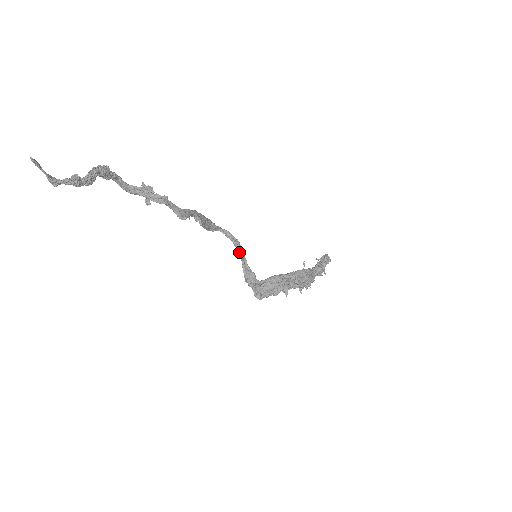
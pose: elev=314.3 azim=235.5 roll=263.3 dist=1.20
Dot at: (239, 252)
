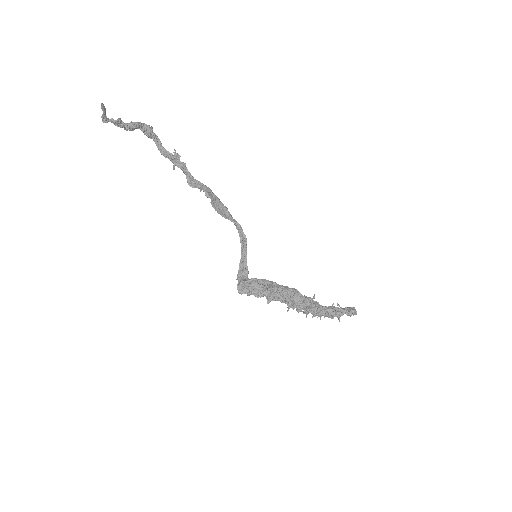
Dot at: (241, 245)
